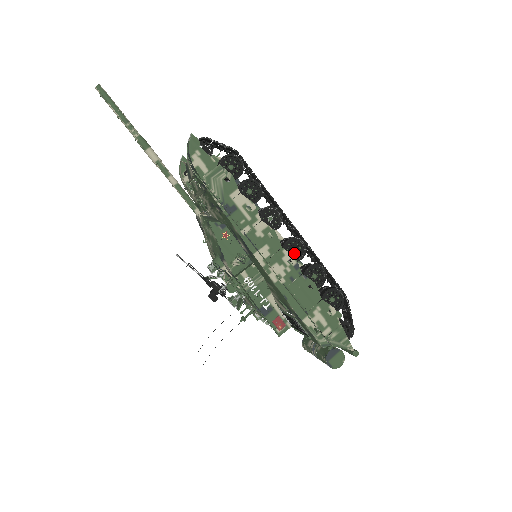
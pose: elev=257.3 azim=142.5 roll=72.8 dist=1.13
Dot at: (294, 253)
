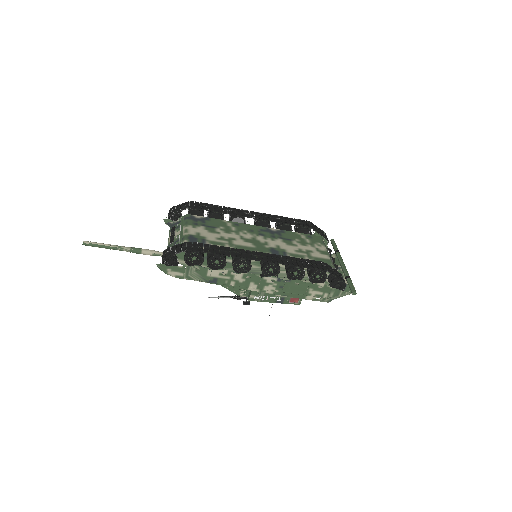
Dot at: (272, 271)
